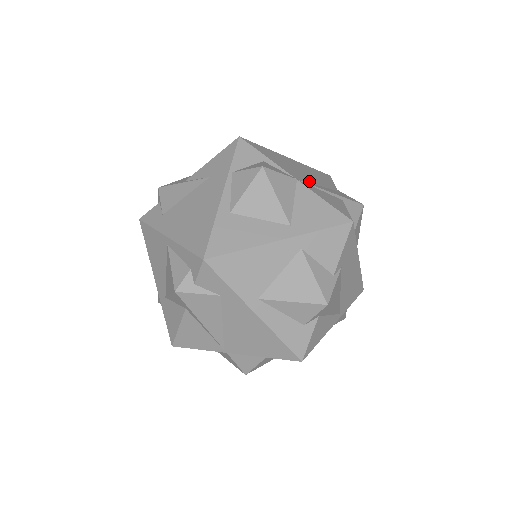
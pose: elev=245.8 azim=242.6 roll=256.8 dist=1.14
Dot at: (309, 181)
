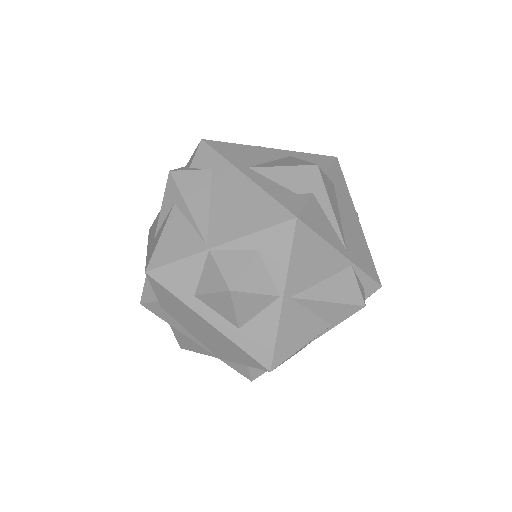
Dot at: occluded
